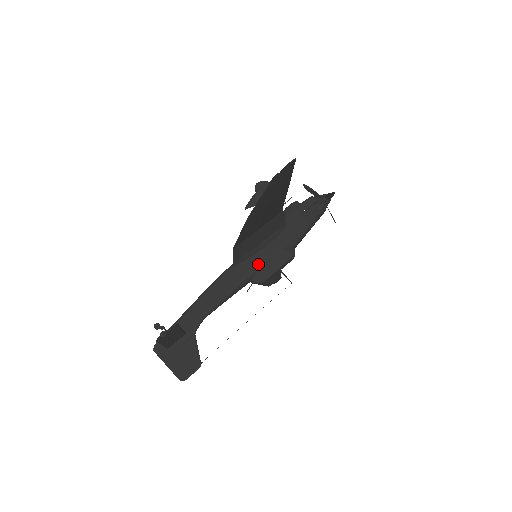
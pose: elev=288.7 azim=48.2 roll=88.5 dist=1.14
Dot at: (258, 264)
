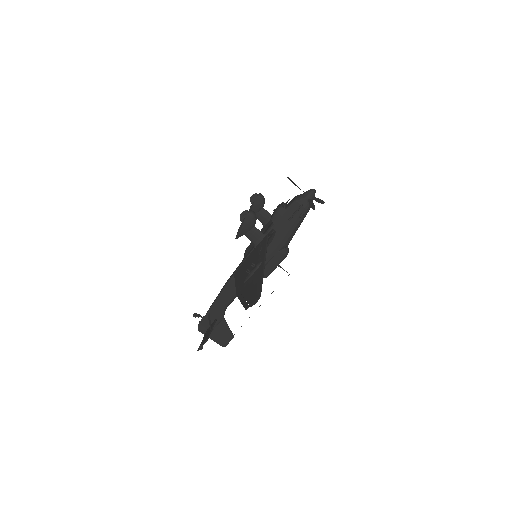
Dot at: occluded
